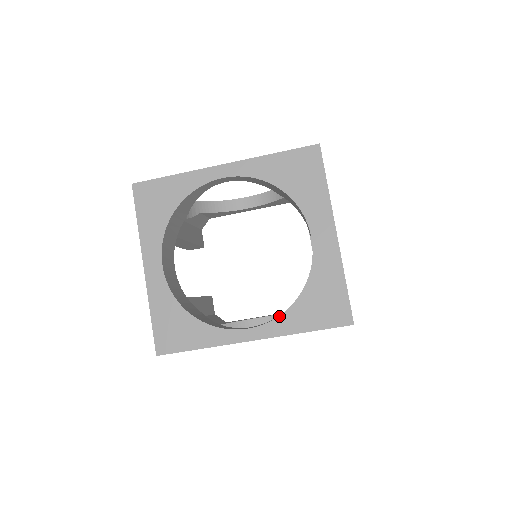
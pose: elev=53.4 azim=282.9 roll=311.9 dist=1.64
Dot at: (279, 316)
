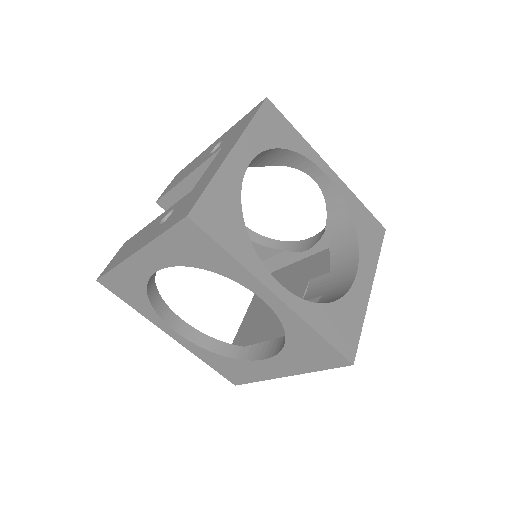
Dot at: (309, 301)
